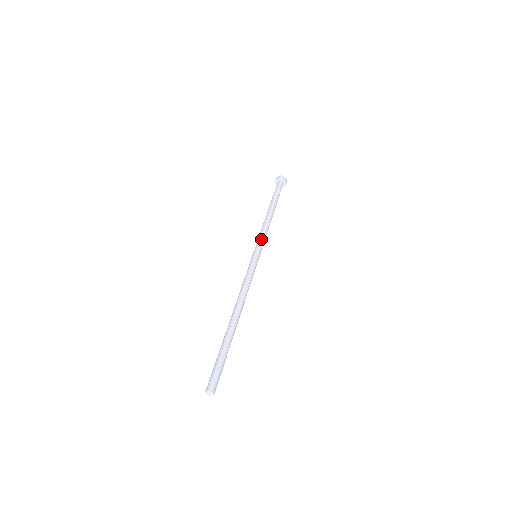
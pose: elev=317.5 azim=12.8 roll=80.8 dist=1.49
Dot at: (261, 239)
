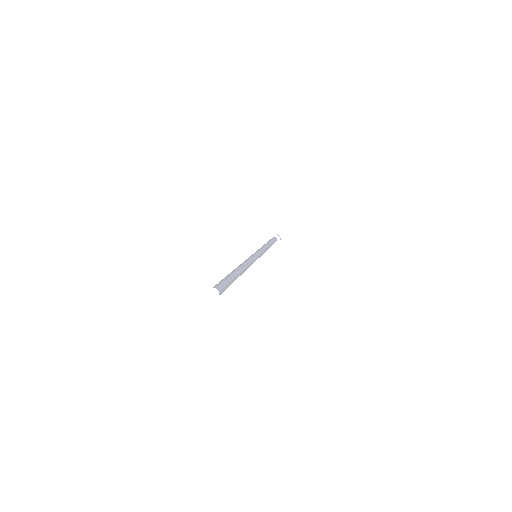
Dot at: occluded
